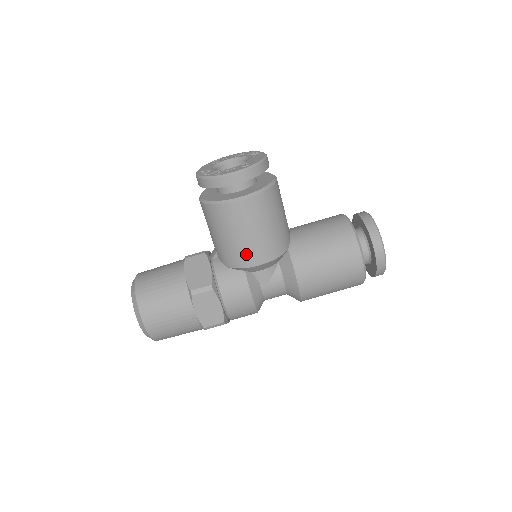
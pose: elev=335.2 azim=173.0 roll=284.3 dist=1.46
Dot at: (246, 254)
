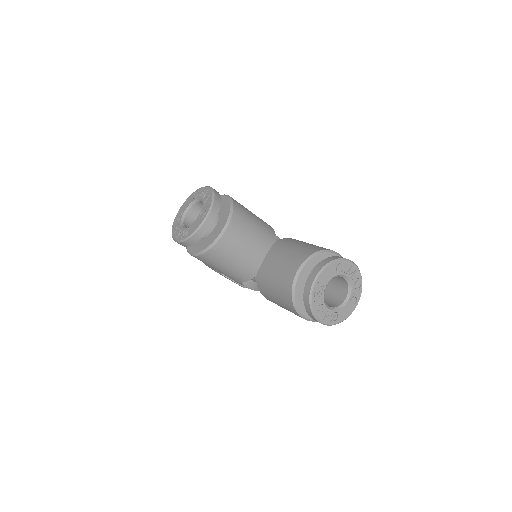
Dot at: occluded
